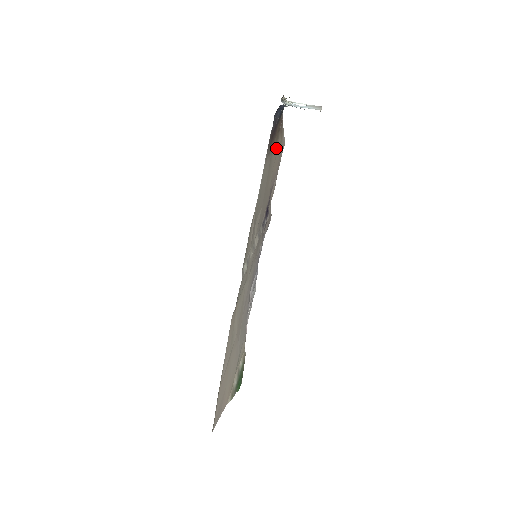
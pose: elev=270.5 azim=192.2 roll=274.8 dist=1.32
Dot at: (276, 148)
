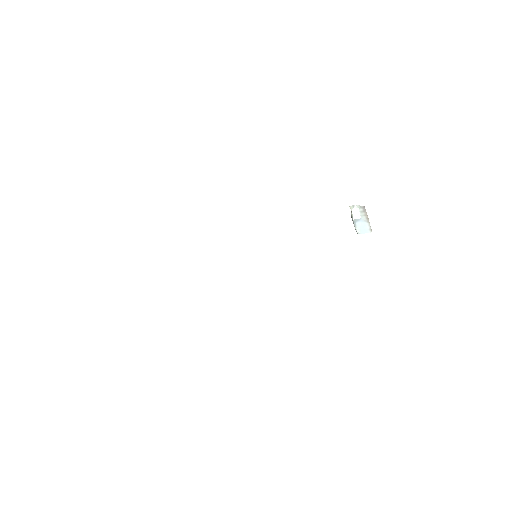
Dot at: occluded
